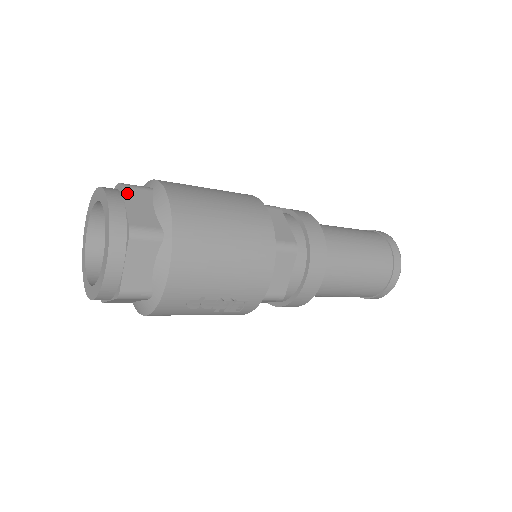
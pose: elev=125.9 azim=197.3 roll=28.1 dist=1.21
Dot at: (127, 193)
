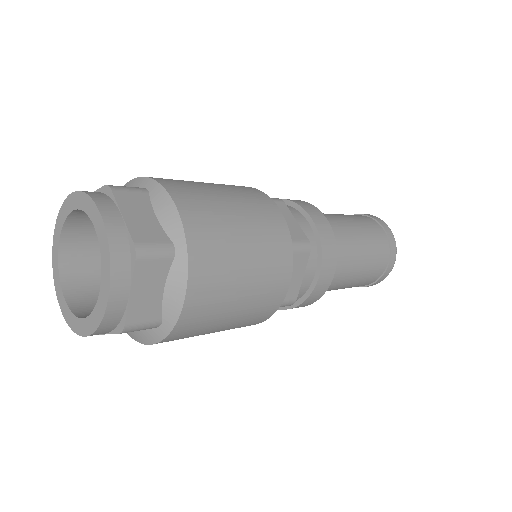
Dot at: (139, 272)
